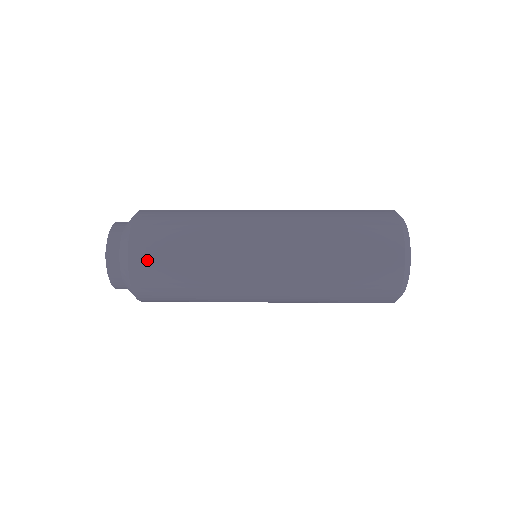
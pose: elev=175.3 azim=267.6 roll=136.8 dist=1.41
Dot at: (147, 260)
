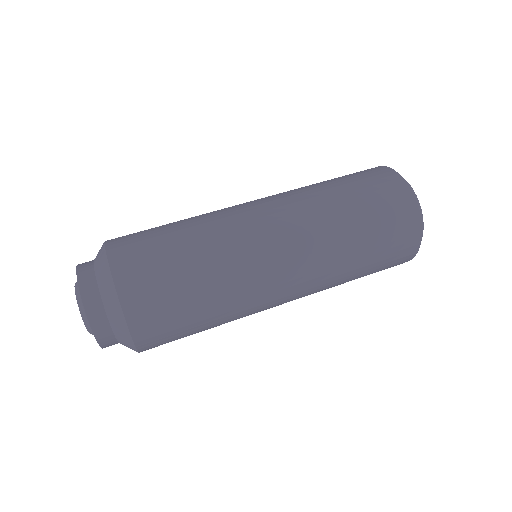
Dot at: occluded
